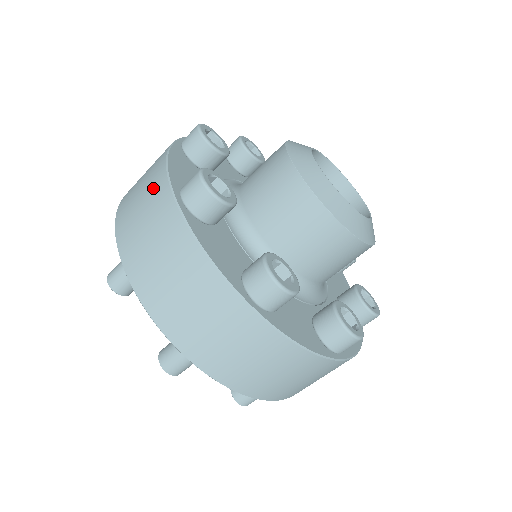
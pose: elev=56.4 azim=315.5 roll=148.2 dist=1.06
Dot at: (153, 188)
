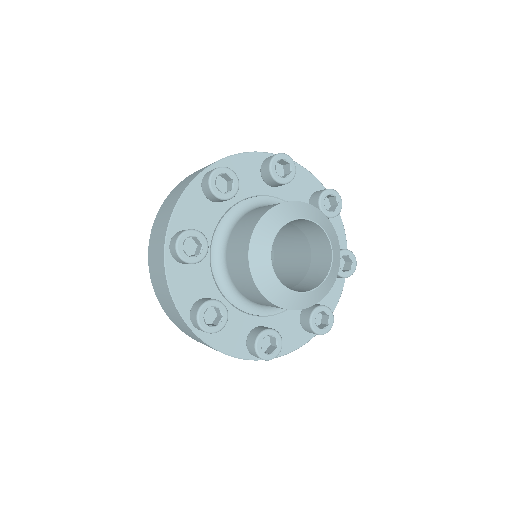
Dot at: occluded
